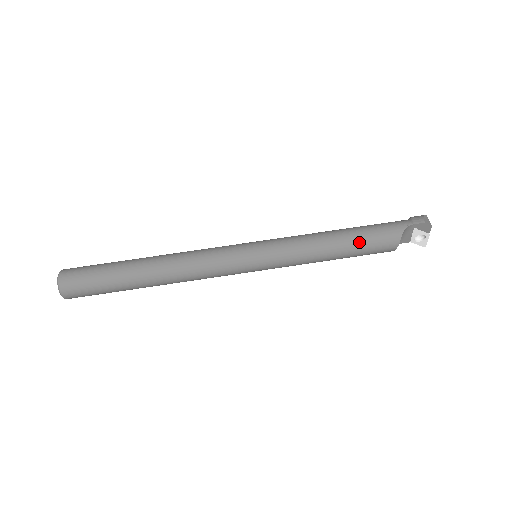
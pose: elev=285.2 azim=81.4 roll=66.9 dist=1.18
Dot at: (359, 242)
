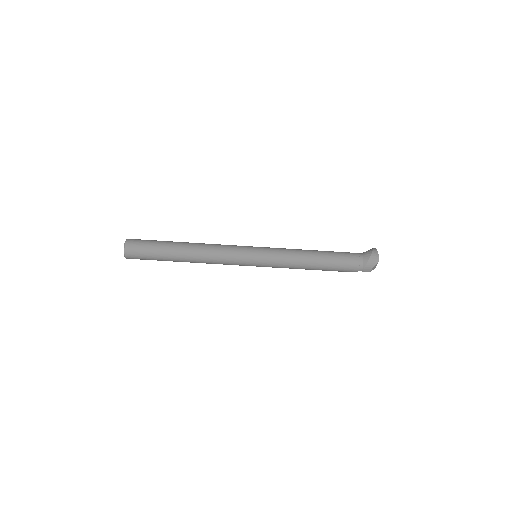
Dot at: (323, 270)
